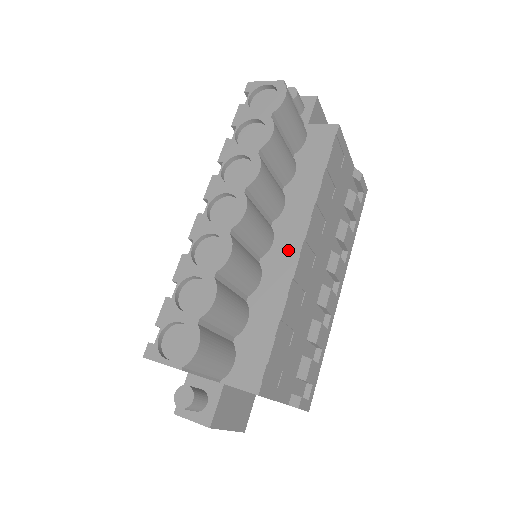
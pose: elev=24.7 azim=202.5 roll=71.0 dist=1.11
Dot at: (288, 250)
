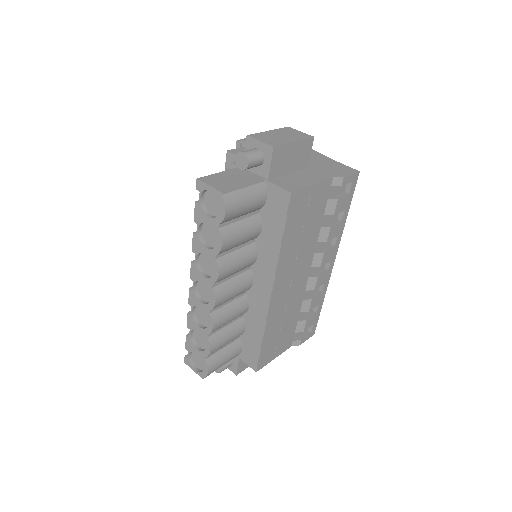
Dot at: (263, 293)
